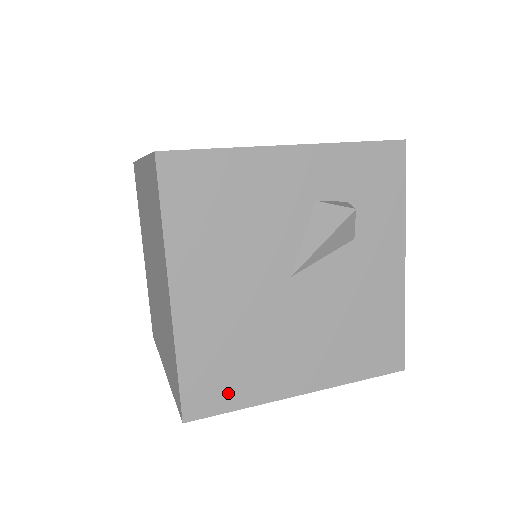
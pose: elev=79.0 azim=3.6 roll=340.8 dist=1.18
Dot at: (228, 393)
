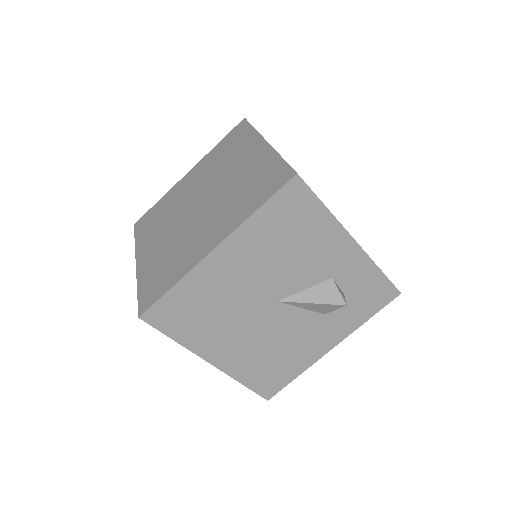
Dot at: (178, 326)
